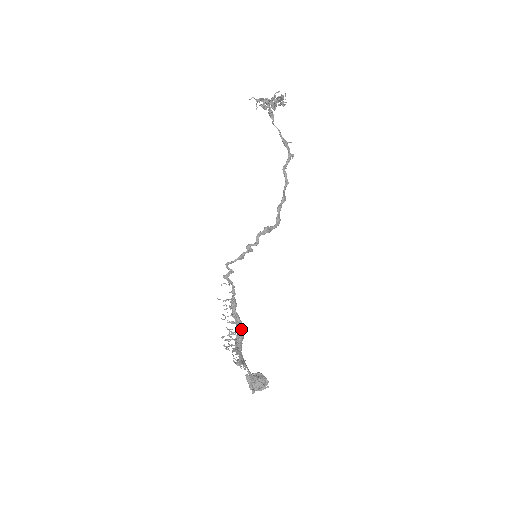
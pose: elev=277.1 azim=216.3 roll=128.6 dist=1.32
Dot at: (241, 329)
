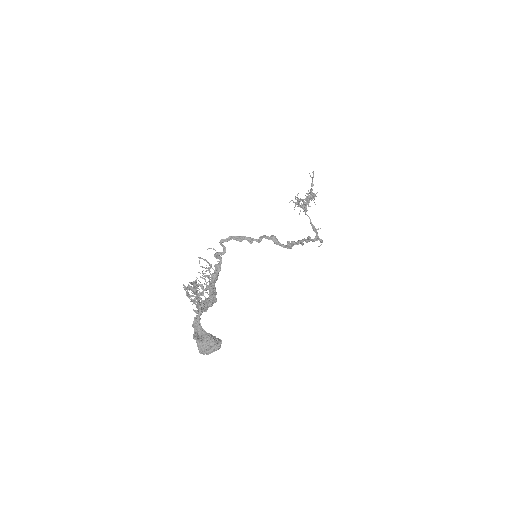
Dot at: (212, 296)
